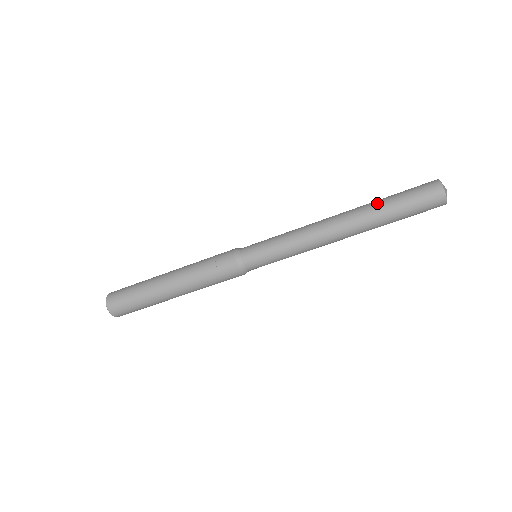
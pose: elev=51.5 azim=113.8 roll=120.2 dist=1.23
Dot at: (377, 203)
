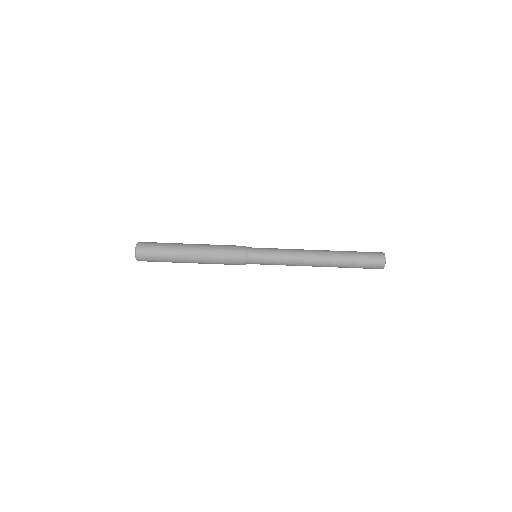
Dot at: occluded
